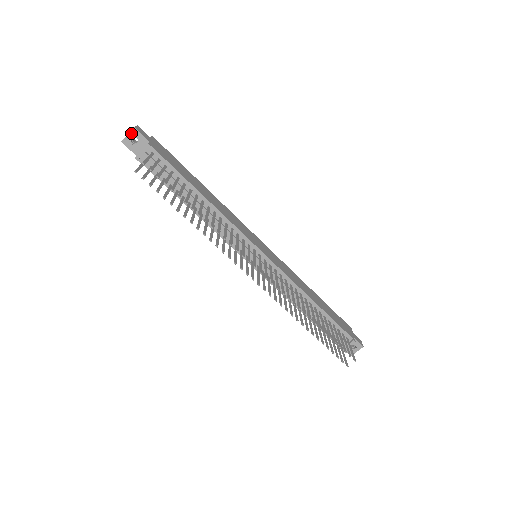
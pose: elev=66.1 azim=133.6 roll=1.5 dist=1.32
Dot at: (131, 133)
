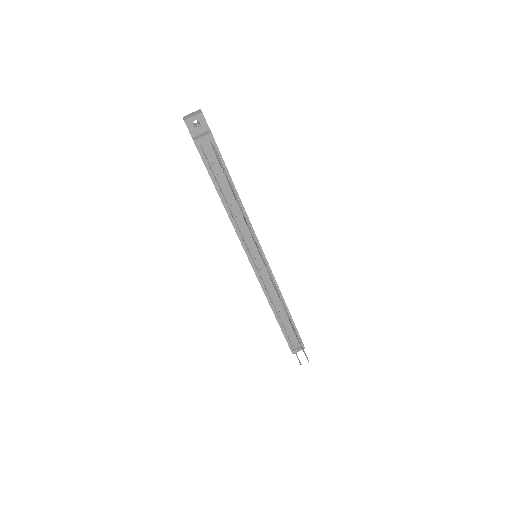
Dot at: (197, 116)
